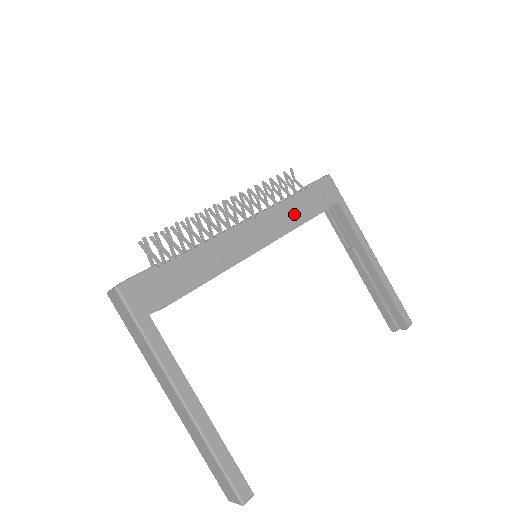
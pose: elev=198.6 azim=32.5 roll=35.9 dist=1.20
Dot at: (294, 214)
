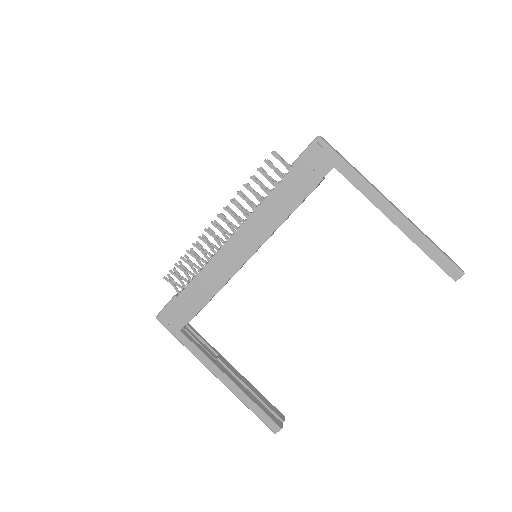
Dot at: (279, 207)
